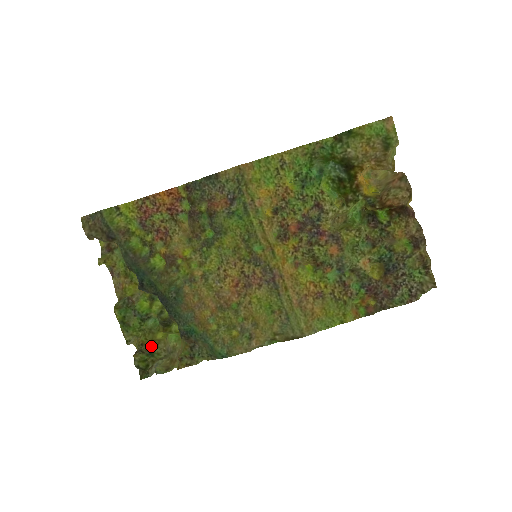
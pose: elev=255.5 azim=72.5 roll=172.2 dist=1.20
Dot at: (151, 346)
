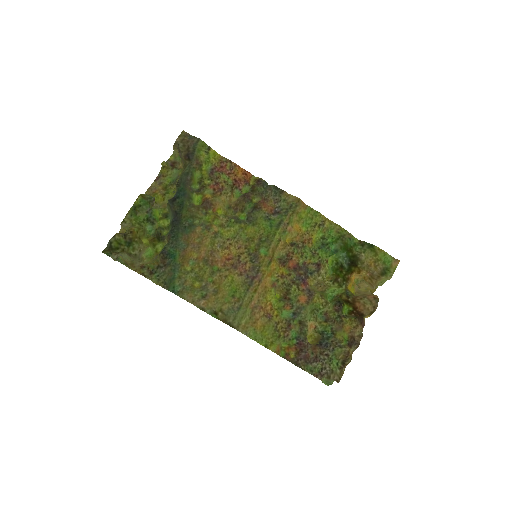
Dot at: (135, 239)
